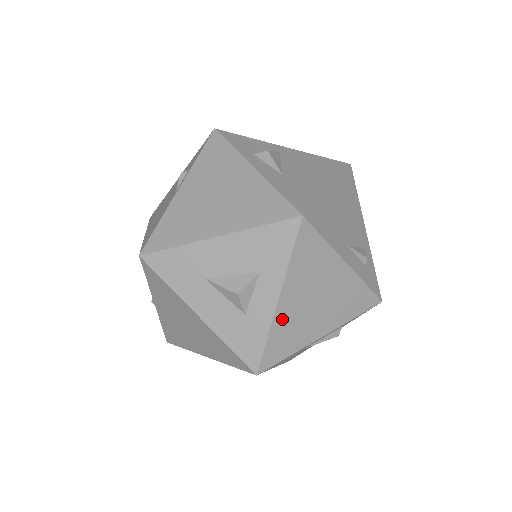
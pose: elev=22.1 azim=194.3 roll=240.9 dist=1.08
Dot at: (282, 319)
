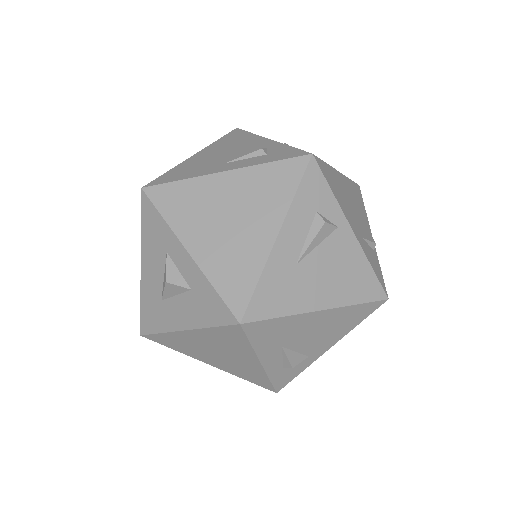
Dot at: (210, 261)
